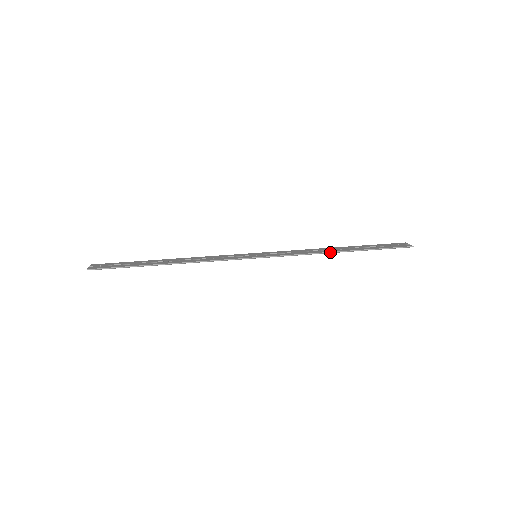
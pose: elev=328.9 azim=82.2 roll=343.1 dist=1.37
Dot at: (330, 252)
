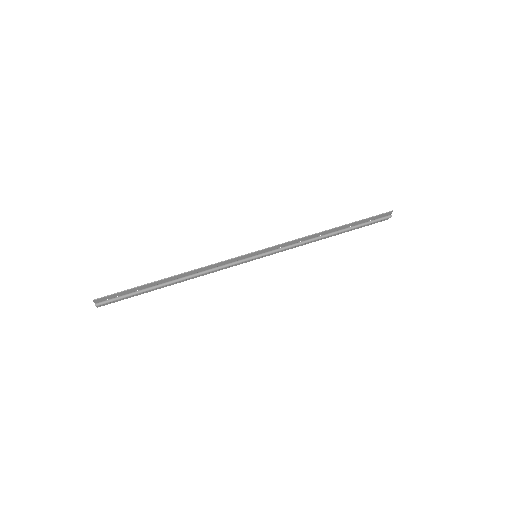
Dot at: (322, 232)
